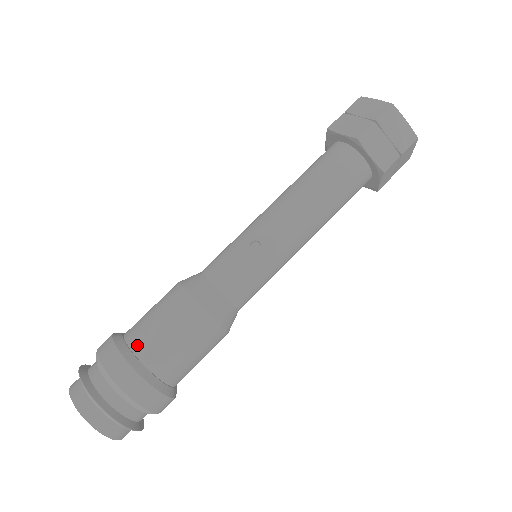
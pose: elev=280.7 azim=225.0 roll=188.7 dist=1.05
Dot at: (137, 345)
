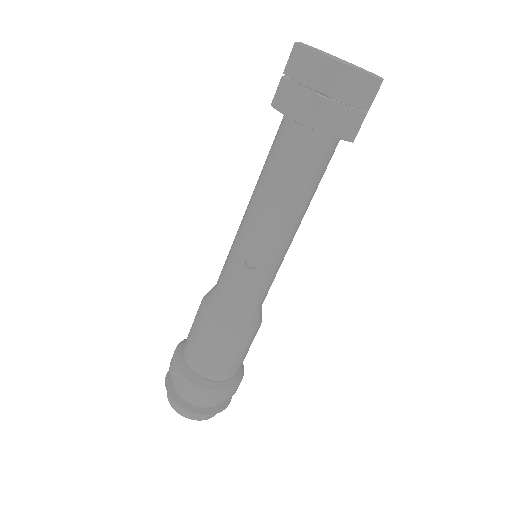
Dot at: (196, 368)
